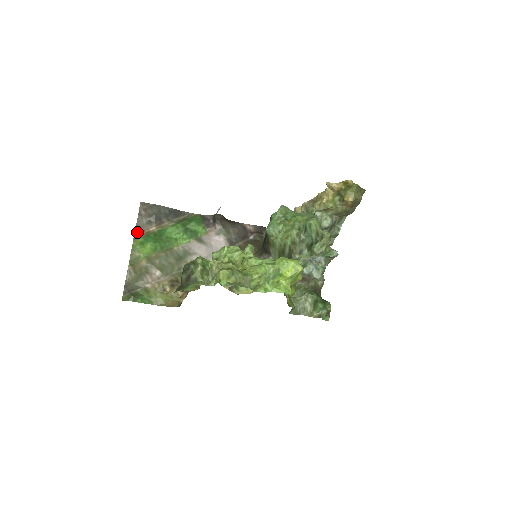
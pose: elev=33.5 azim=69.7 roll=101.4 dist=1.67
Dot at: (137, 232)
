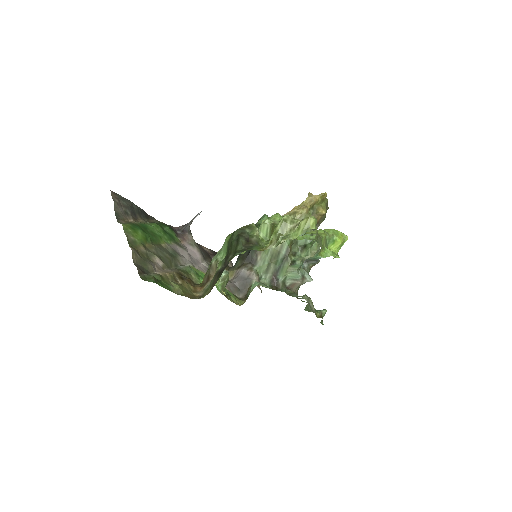
Dot at: (118, 218)
